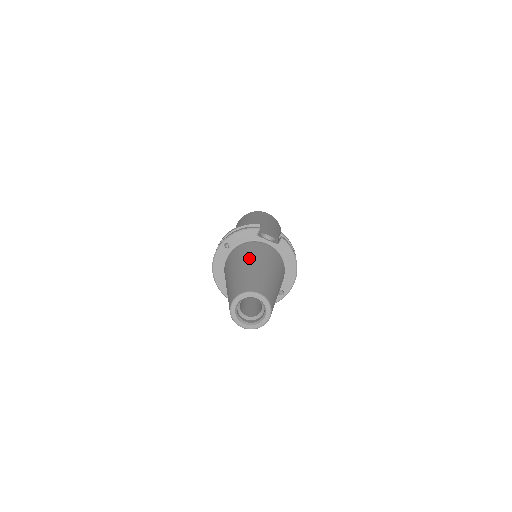
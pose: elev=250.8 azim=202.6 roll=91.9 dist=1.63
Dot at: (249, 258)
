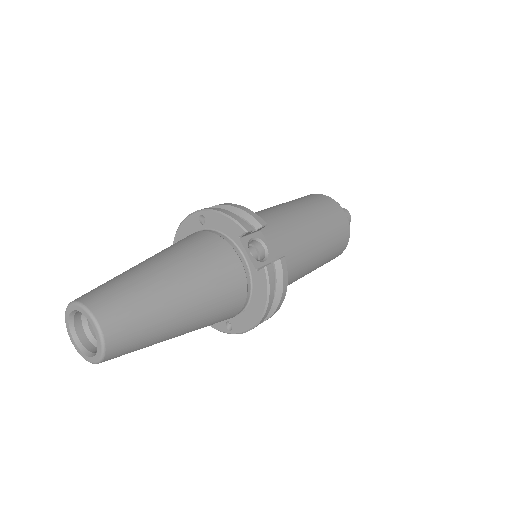
Dot at: (180, 260)
